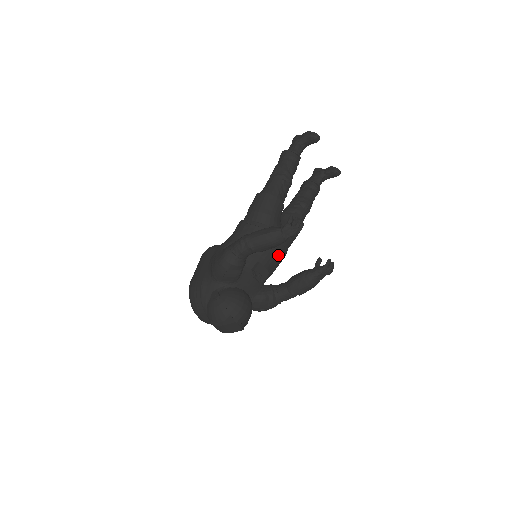
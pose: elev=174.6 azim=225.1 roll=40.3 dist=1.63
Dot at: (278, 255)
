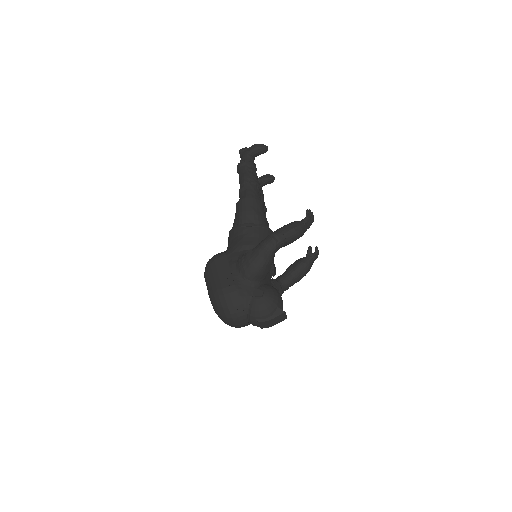
Dot at: occluded
